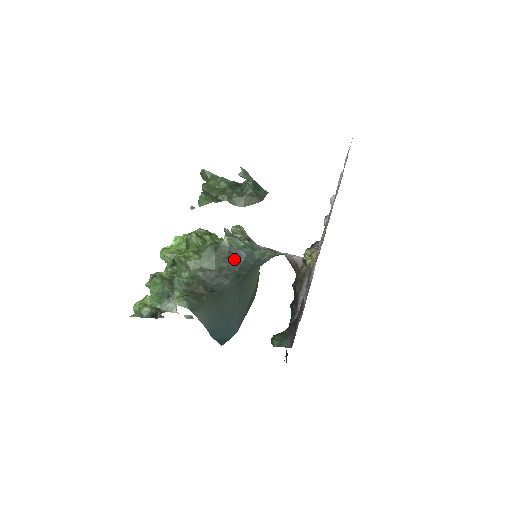
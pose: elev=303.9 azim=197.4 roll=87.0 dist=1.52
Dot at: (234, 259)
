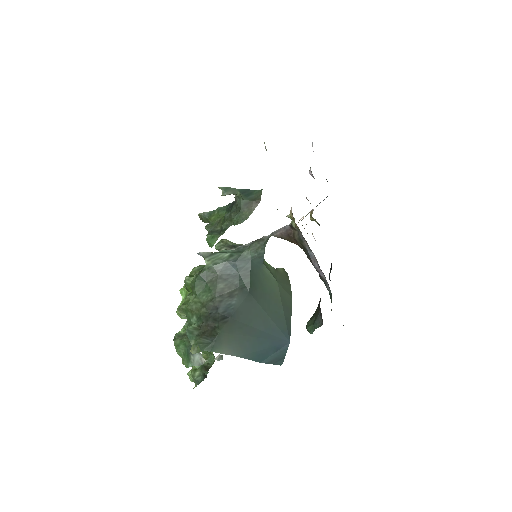
Dot at: (228, 274)
